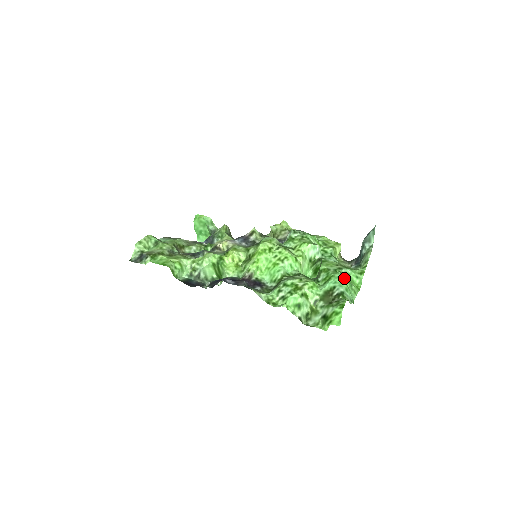
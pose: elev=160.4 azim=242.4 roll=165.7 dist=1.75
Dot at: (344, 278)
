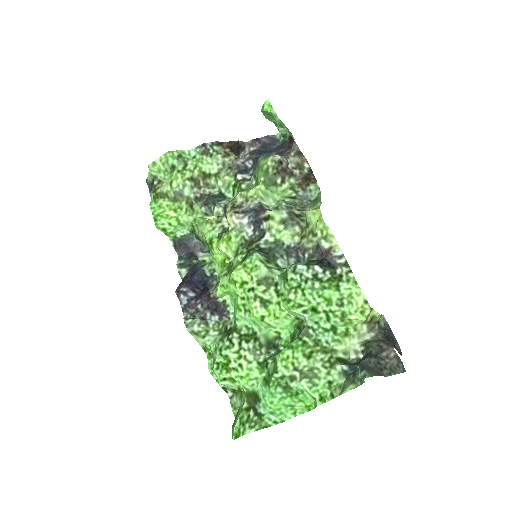
Dot at: (275, 401)
